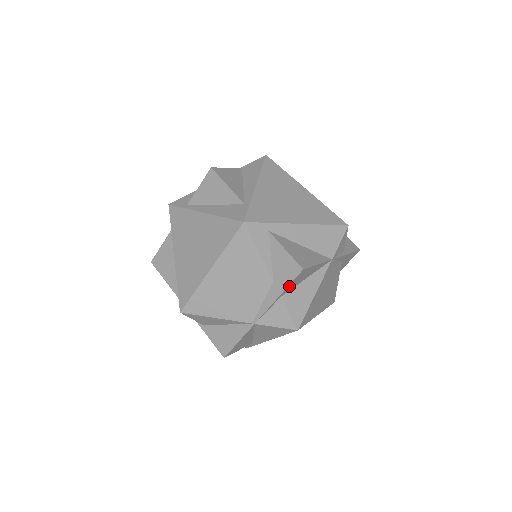
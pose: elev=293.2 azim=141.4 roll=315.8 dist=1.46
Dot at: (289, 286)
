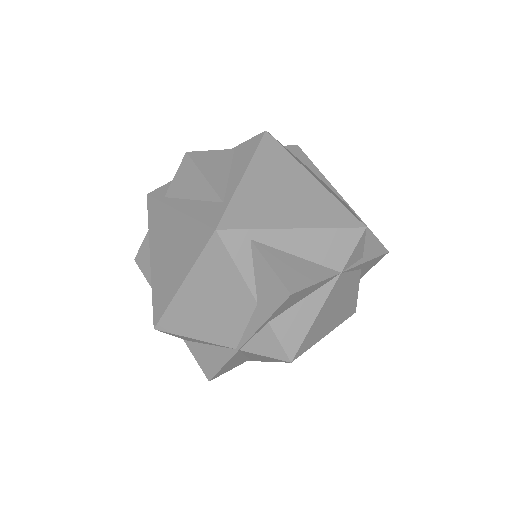
Dot at: (276, 311)
